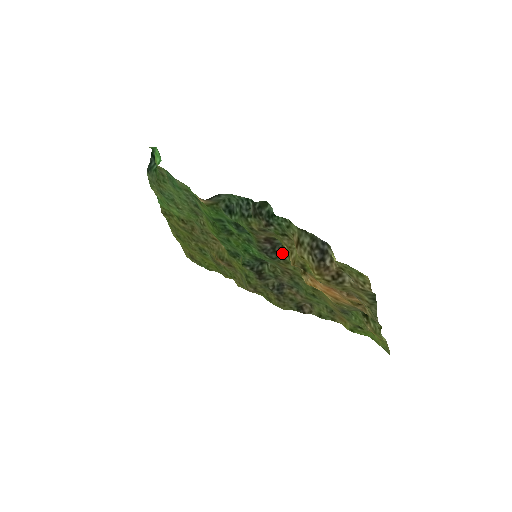
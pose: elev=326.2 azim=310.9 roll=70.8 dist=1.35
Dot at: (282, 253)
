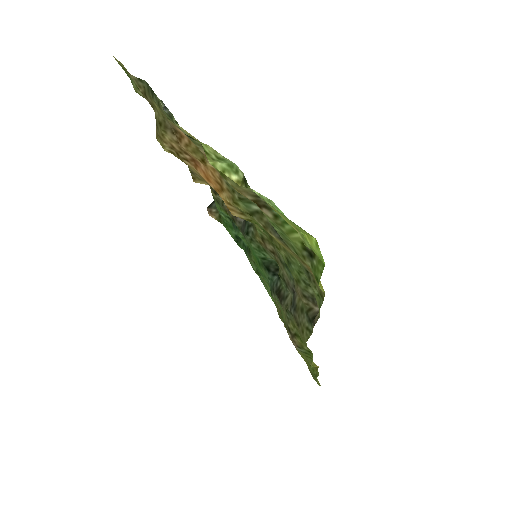
Dot at: occluded
